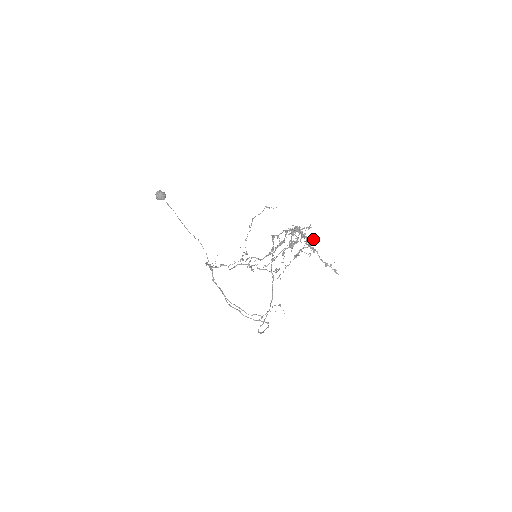
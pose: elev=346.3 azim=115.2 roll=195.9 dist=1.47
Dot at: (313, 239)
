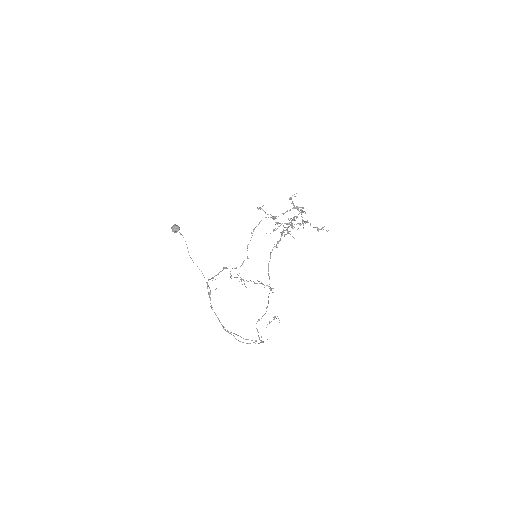
Dot at: (305, 223)
